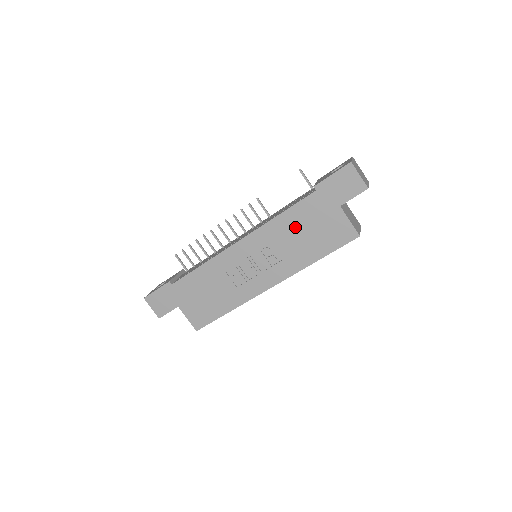
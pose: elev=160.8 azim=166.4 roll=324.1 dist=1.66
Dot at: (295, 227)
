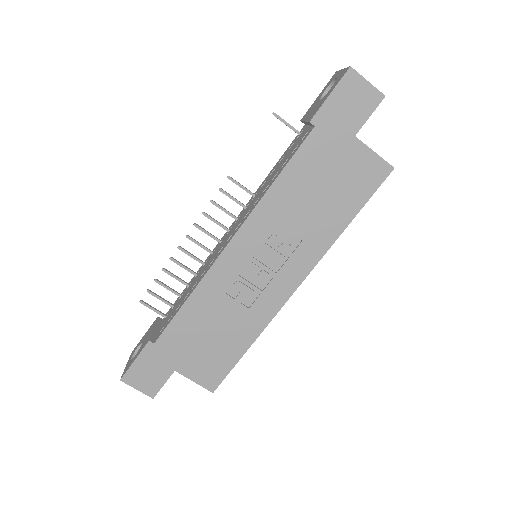
Dot at: (302, 190)
